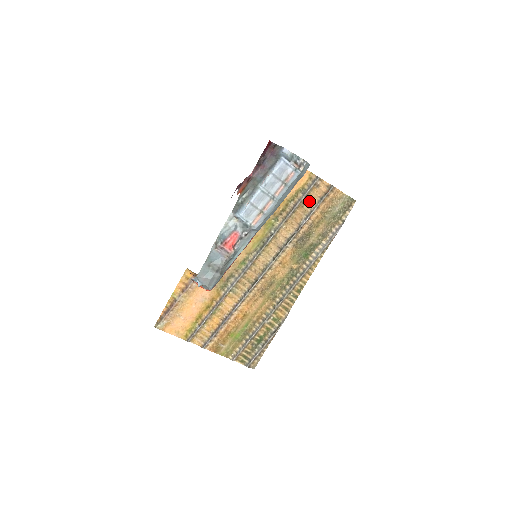
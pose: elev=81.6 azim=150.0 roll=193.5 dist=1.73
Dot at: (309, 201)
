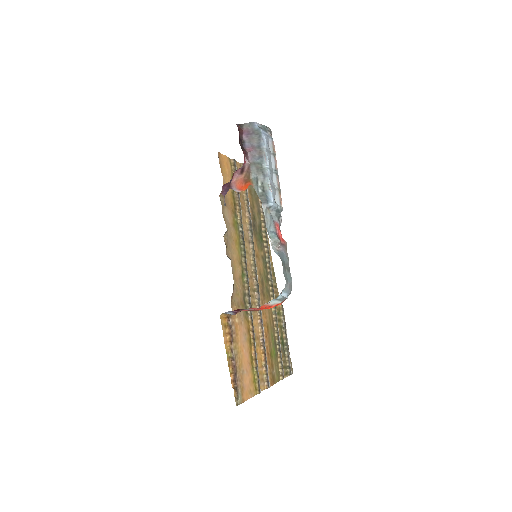
Dot at: occluded
